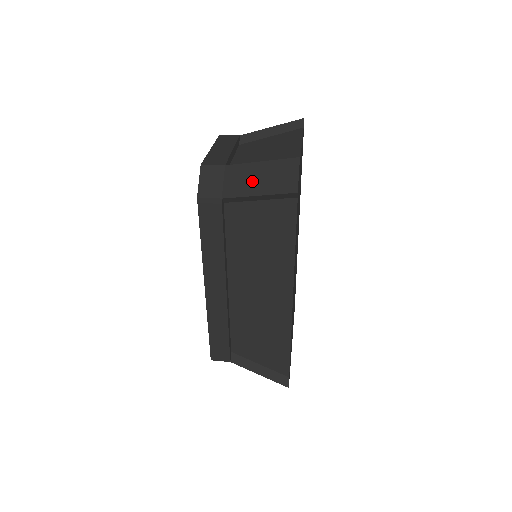
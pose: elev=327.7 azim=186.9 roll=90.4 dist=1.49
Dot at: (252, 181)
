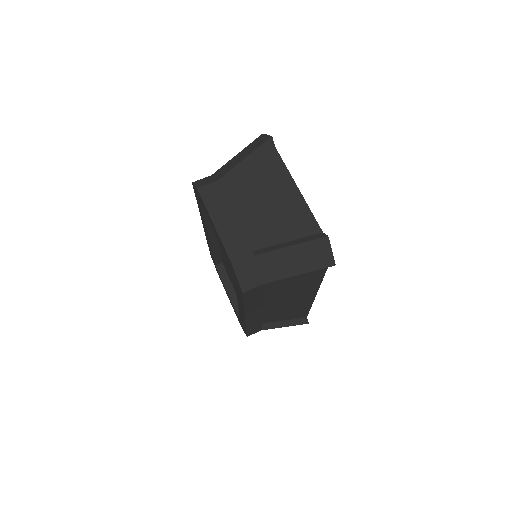
Dot at: (288, 264)
